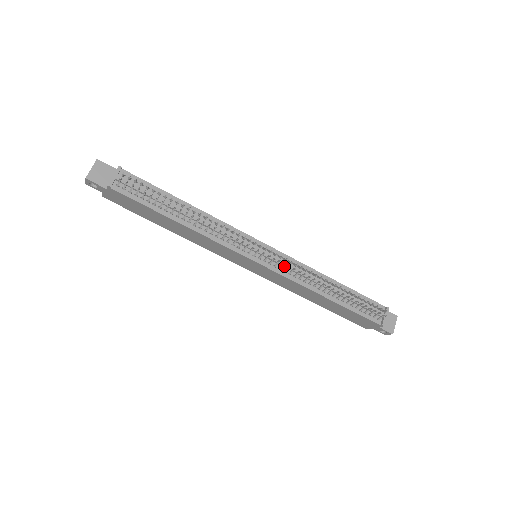
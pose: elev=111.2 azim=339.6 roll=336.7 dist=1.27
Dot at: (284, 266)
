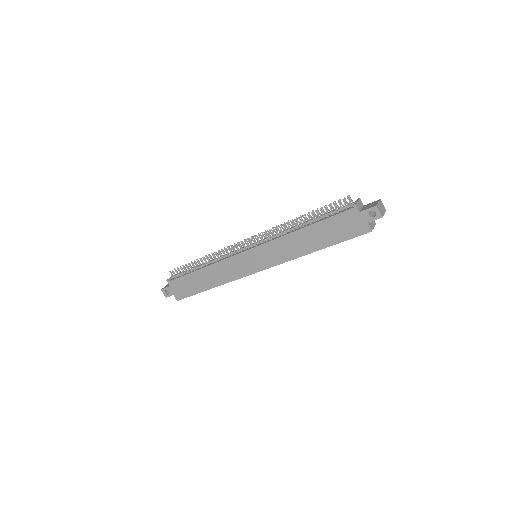
Dot at: (266, 240)
